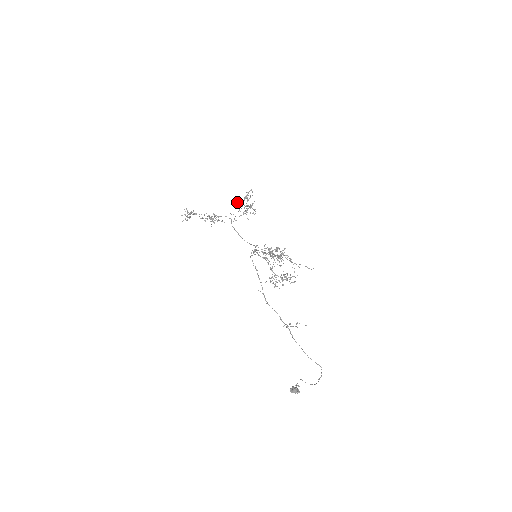
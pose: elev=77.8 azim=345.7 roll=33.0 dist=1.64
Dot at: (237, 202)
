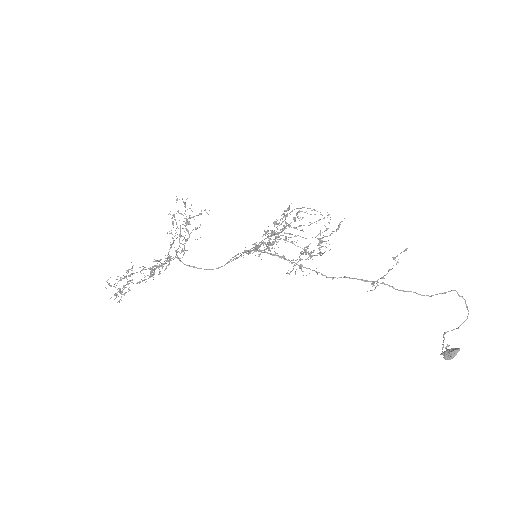
Dot at: occluded
